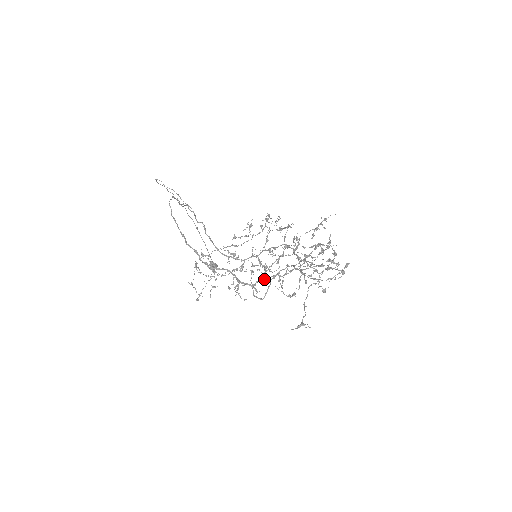
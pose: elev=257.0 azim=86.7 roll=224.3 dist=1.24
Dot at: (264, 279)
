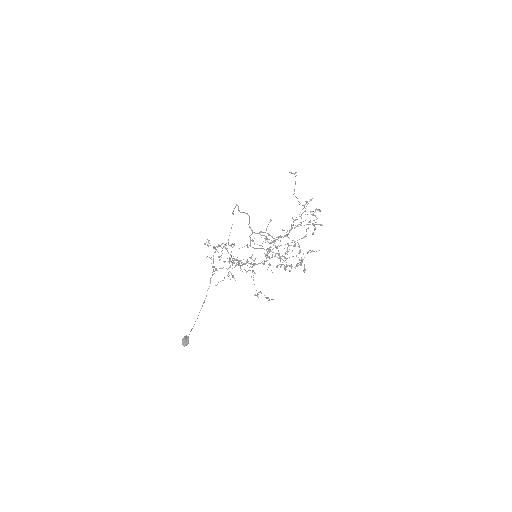
Dot at: (263, 232)
